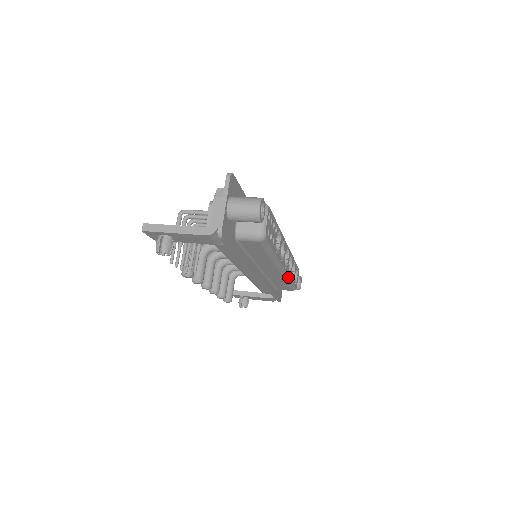
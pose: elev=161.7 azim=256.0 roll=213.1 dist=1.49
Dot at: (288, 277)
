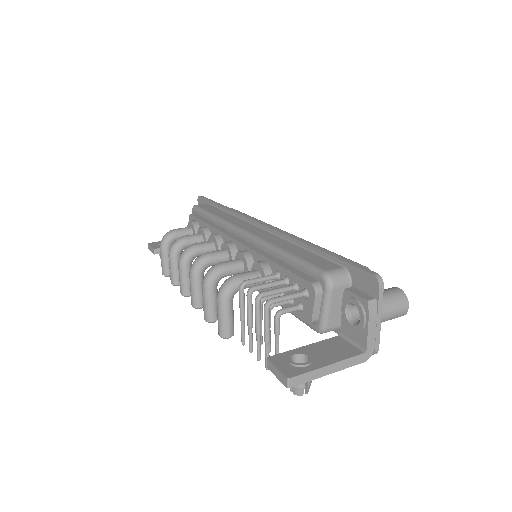
Dot at: occluded
